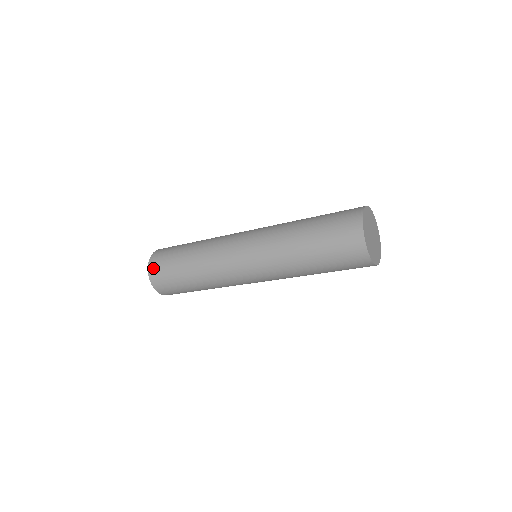
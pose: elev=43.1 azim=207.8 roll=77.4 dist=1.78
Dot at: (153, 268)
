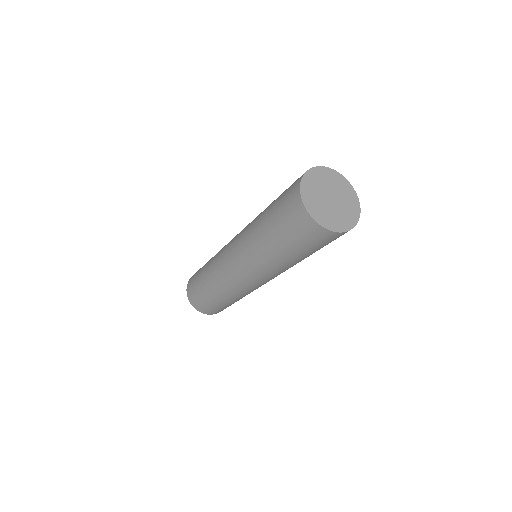
Dot at: occluded
